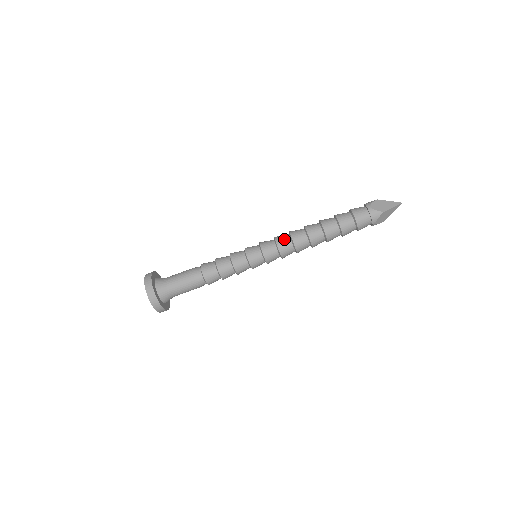
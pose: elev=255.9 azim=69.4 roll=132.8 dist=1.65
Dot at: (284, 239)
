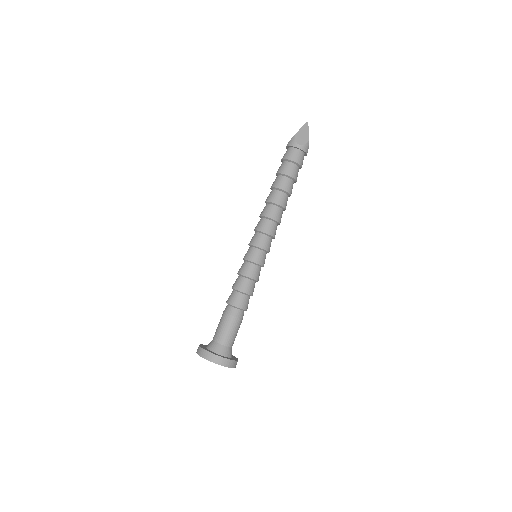
Dot at: (258, 223)
